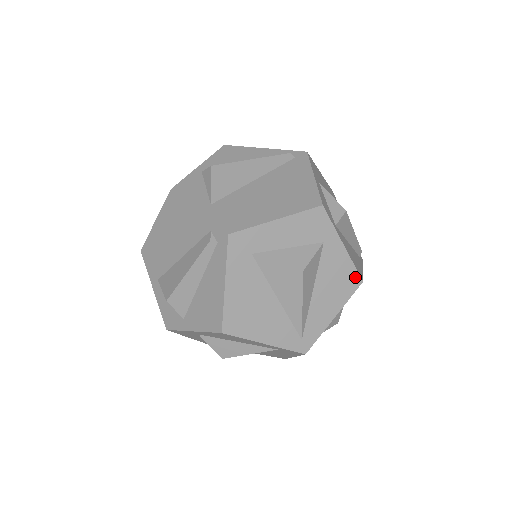
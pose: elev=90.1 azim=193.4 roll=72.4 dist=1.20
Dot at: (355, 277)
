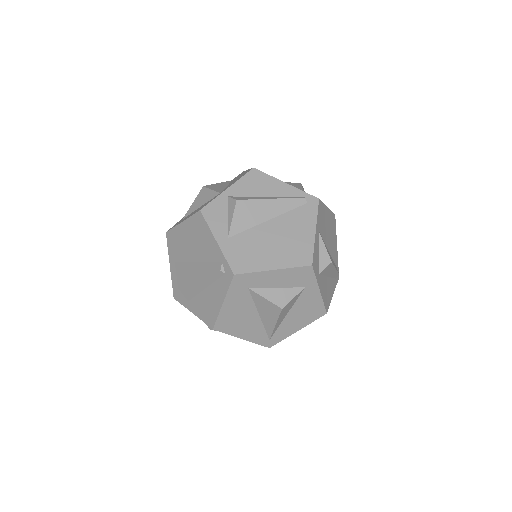
Dot at: (322, 310)
